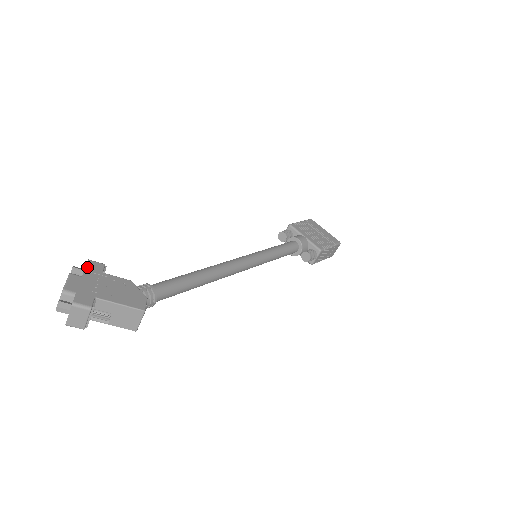
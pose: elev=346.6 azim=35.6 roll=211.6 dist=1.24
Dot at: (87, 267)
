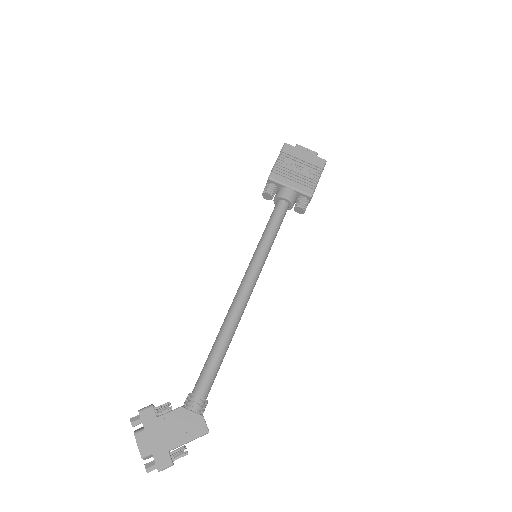
Dot at: (143, 422)
